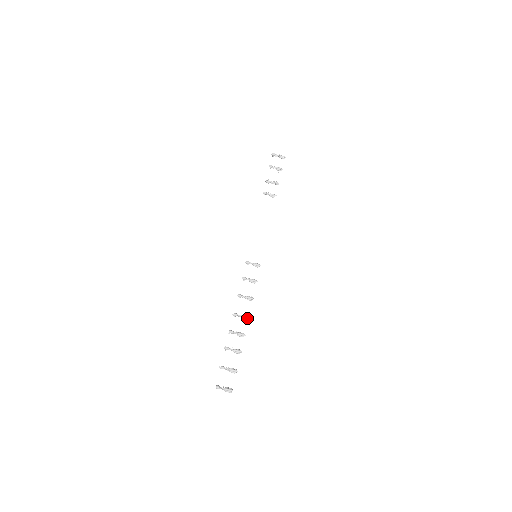
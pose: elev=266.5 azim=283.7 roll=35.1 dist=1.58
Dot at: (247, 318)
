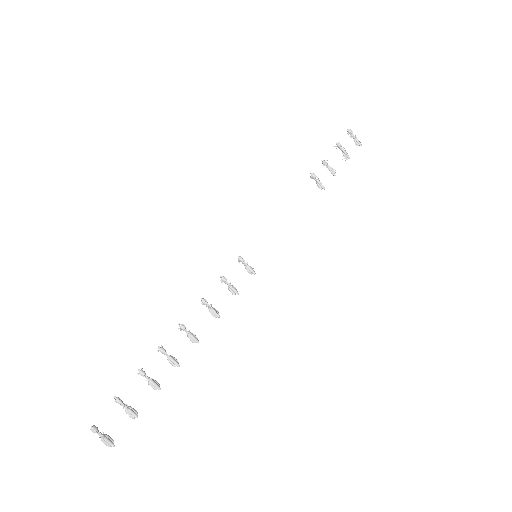
Dot at: (196, 341)
